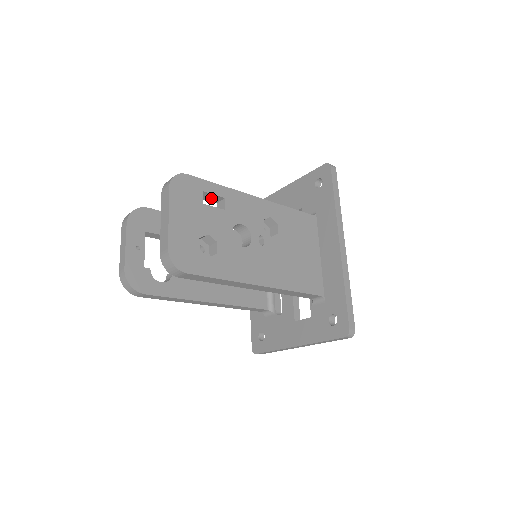
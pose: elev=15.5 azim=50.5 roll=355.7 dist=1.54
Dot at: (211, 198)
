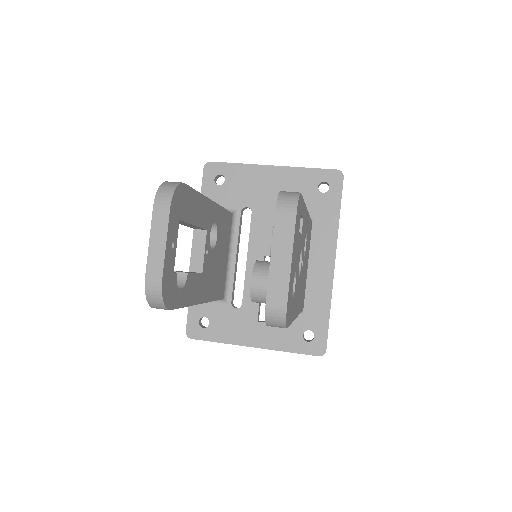
Dot at: occluded
